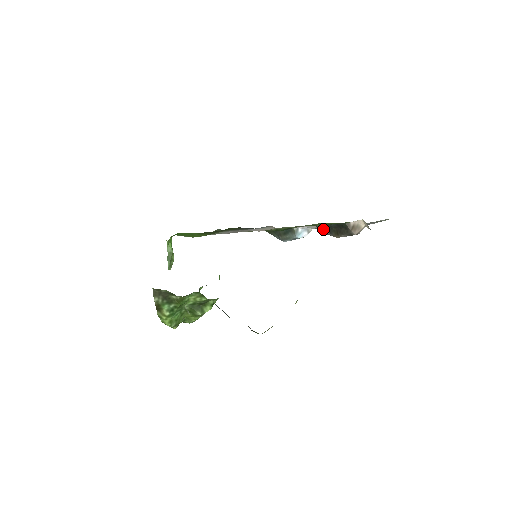
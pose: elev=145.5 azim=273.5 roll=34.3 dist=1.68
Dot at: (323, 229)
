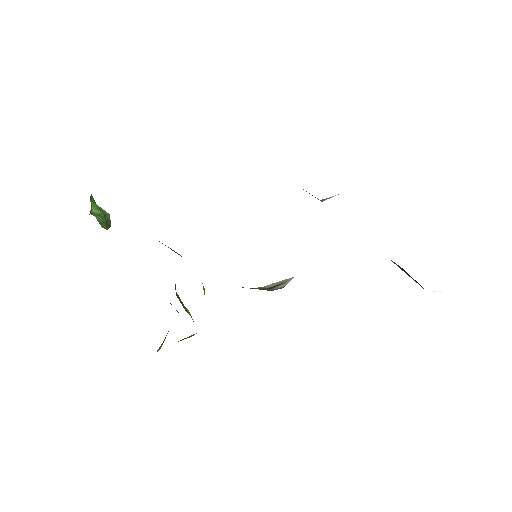
Dot at: occluded
